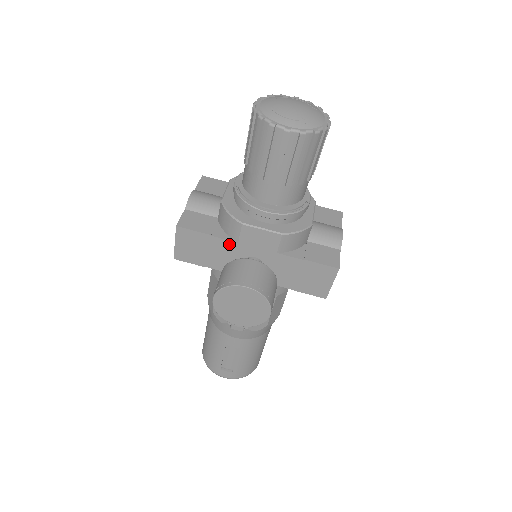
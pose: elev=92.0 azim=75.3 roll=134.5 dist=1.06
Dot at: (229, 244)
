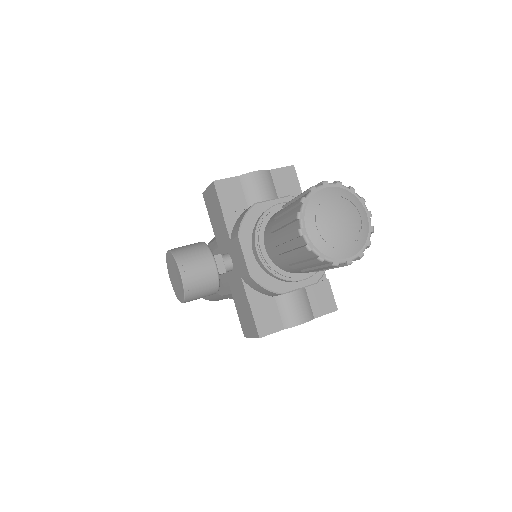
Dot at: (227, 233)
